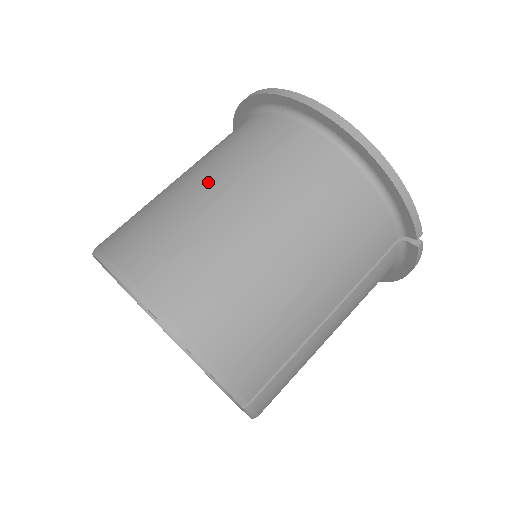
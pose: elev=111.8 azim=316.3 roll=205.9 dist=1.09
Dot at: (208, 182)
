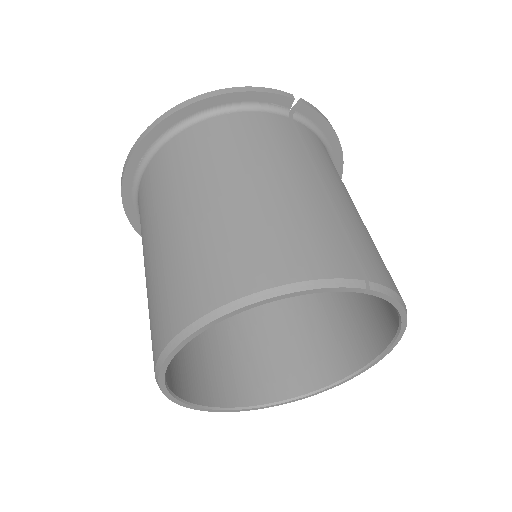
Dot at: (152, 243)
